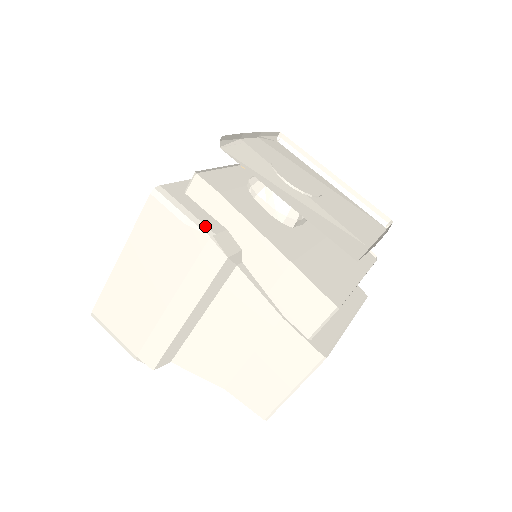
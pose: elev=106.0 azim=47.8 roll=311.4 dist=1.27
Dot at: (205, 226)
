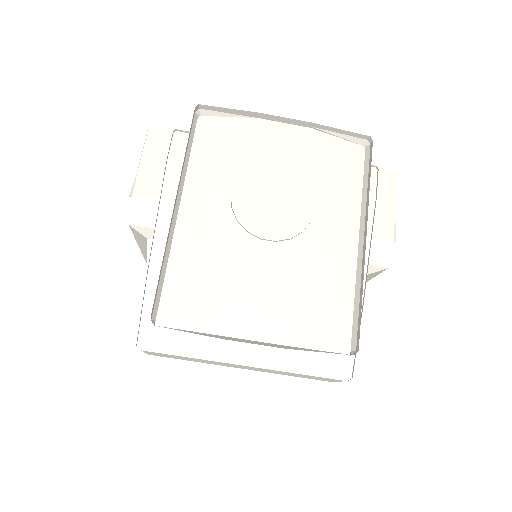
Dot at: (141, 185)
